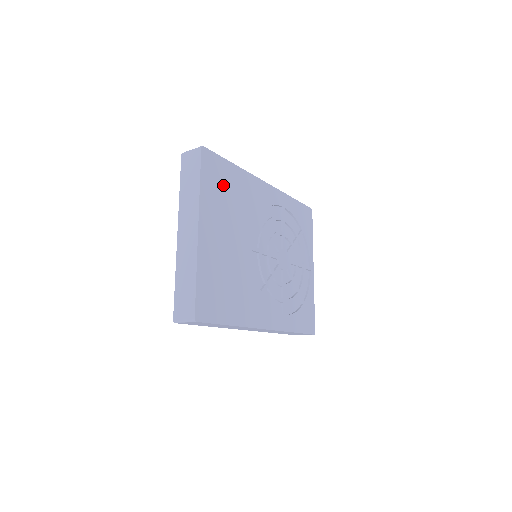
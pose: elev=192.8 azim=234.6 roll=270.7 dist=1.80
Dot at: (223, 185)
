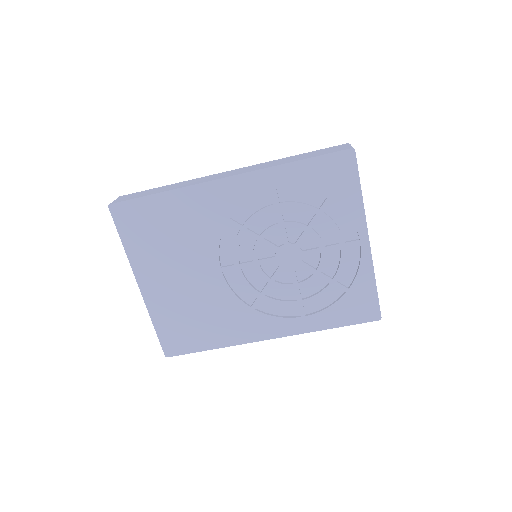
Dot at: (153, 227)
